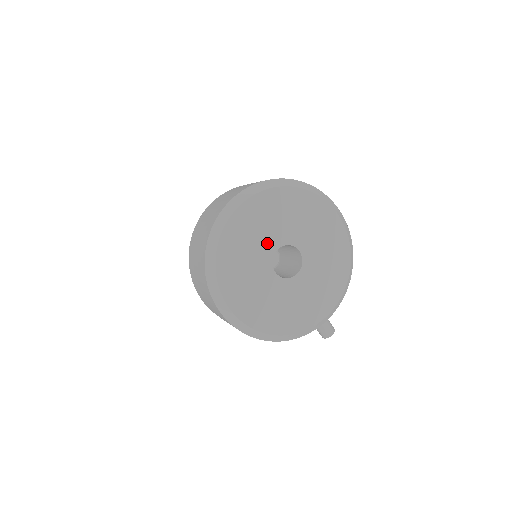
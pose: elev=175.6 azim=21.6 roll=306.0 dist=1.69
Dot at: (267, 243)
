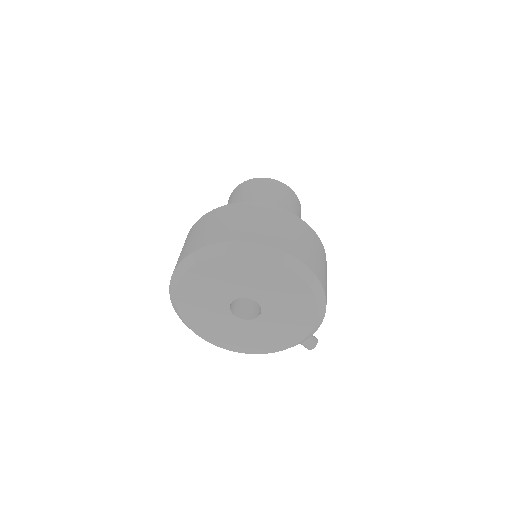
Dot at: (221, 297)
